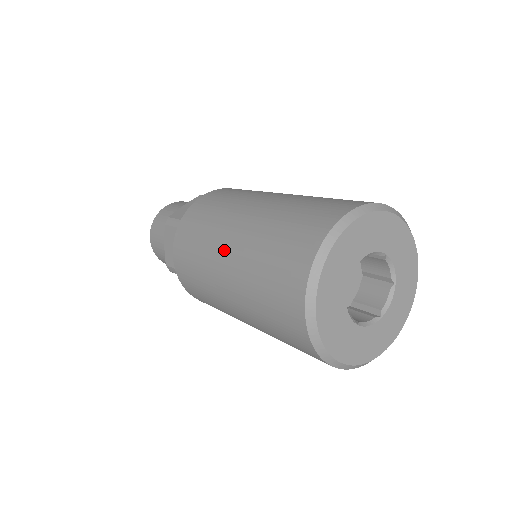
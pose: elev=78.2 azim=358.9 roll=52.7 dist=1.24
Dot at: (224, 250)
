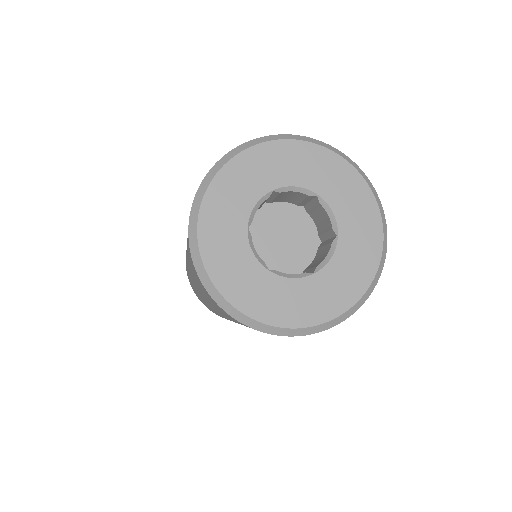
Dot at: occluded
